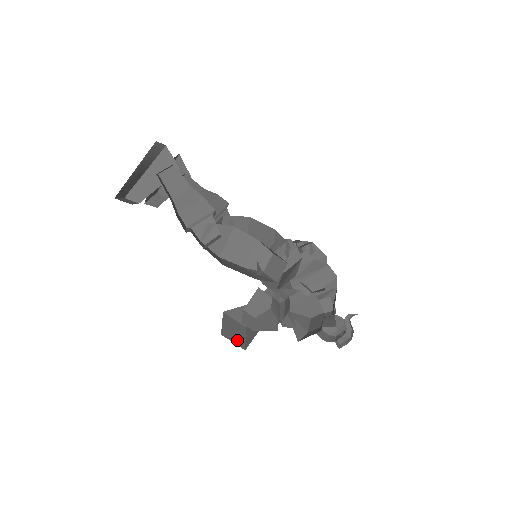
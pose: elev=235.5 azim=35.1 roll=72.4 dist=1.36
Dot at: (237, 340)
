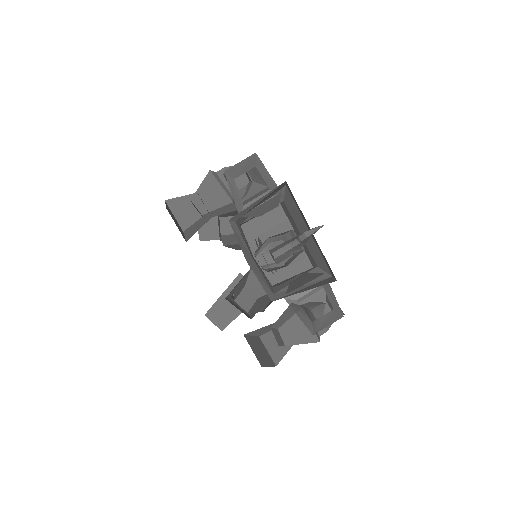
Dot at: (170, 212)
